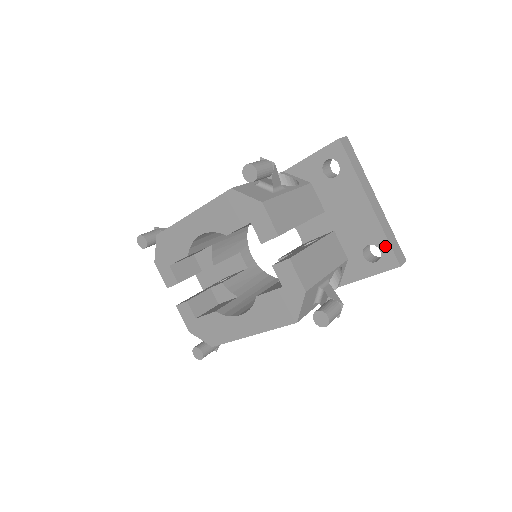
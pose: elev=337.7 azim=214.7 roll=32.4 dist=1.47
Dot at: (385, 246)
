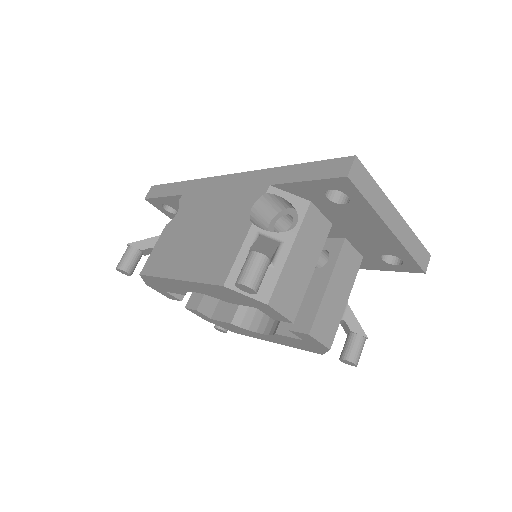
Dot at: (408, 259)
